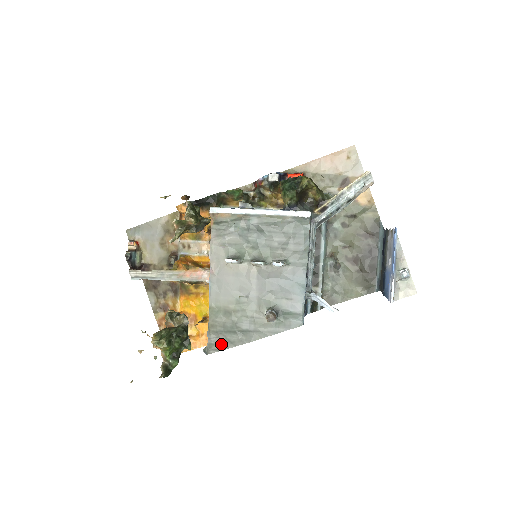
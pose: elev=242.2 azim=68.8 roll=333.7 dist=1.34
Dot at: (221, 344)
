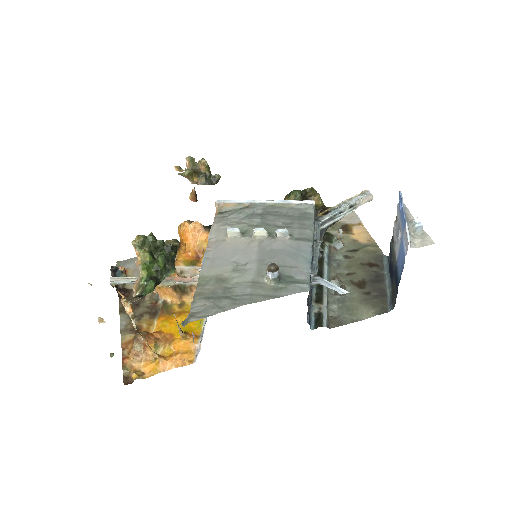
Dot at: (207, 311)
